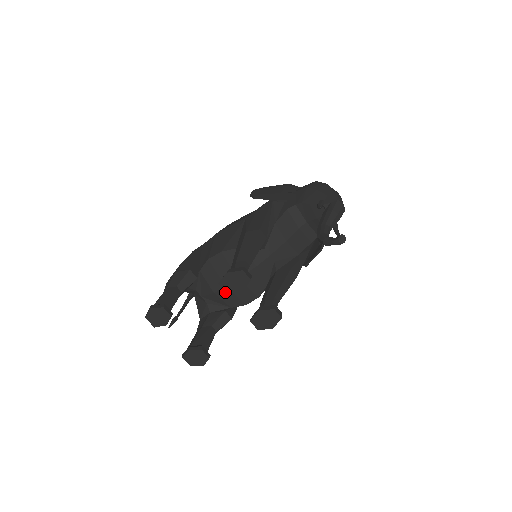
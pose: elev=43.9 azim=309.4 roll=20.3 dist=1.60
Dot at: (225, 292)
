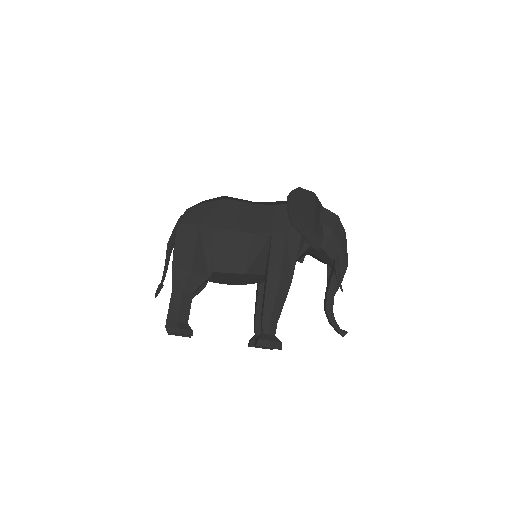
Dot at: (219, 283)
